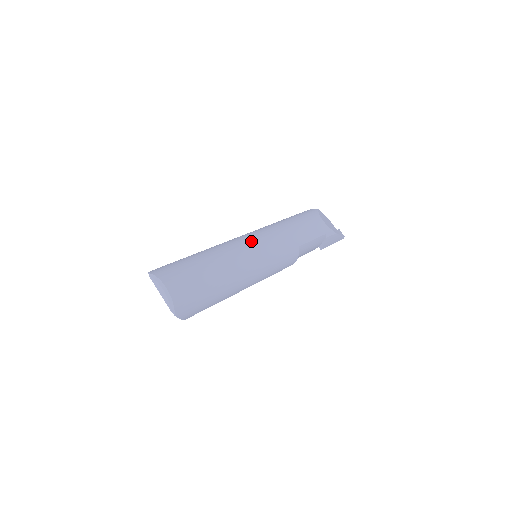
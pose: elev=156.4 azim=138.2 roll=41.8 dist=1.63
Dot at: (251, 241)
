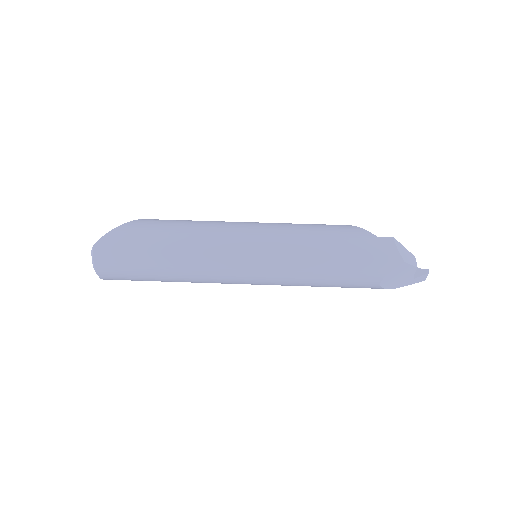
Dot at: (236, 269)
